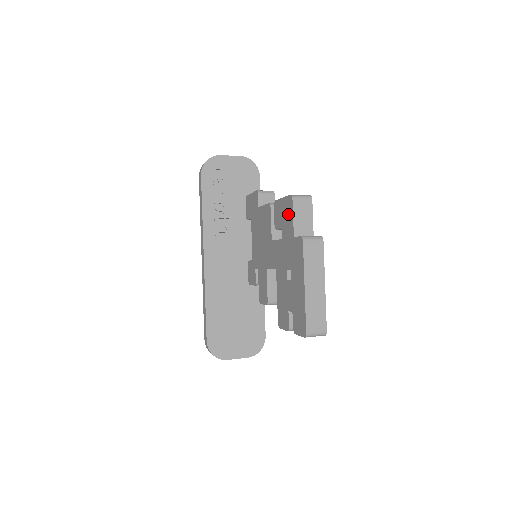
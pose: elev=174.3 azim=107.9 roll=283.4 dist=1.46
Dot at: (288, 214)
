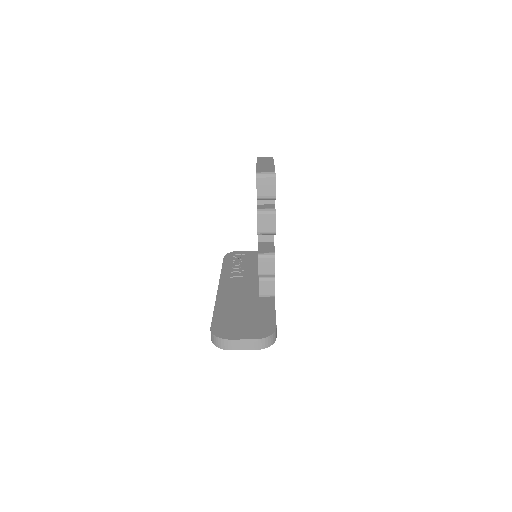
Dot at: occluded
